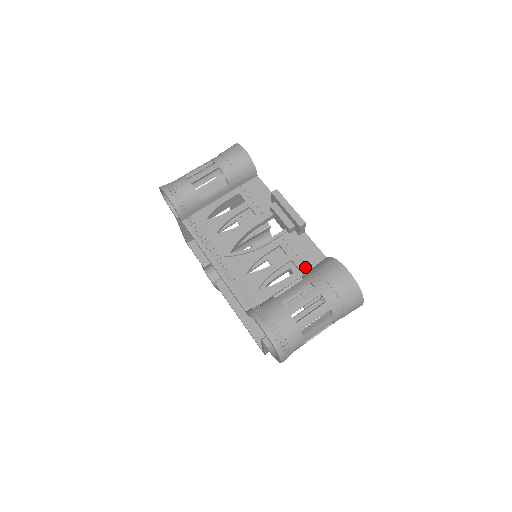
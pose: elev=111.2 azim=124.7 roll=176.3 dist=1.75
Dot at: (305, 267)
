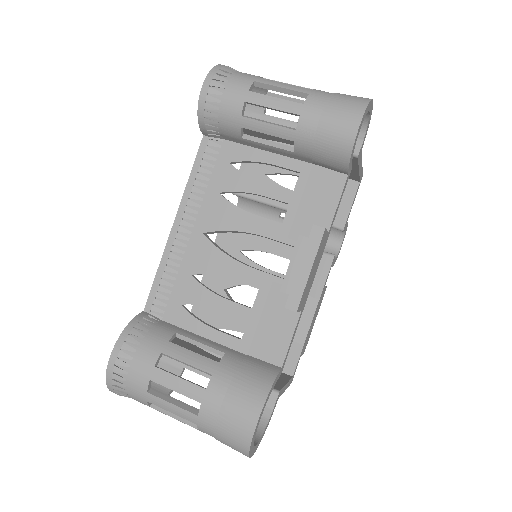
Dot at: (250, 346)
